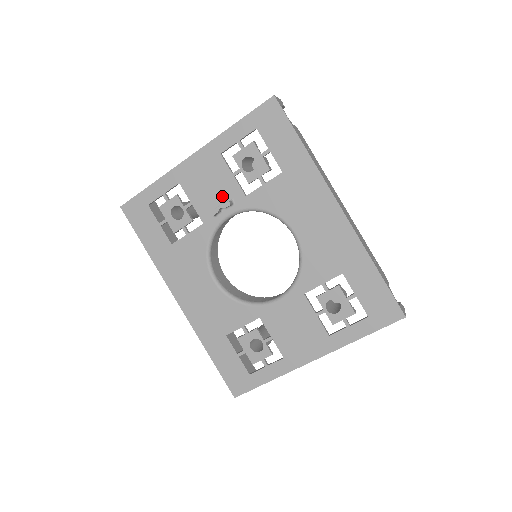
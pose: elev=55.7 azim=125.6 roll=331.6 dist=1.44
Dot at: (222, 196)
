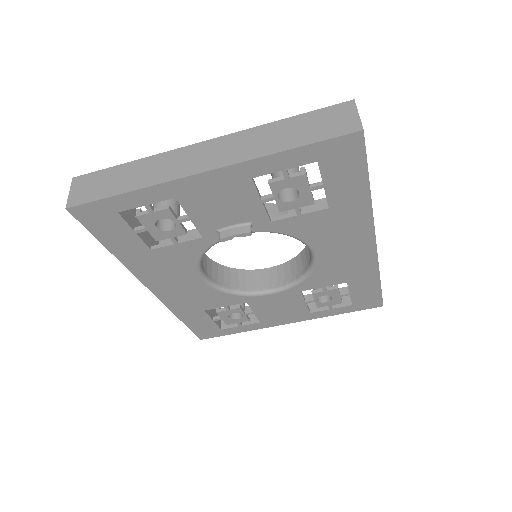
Dot at: (238, 218)
